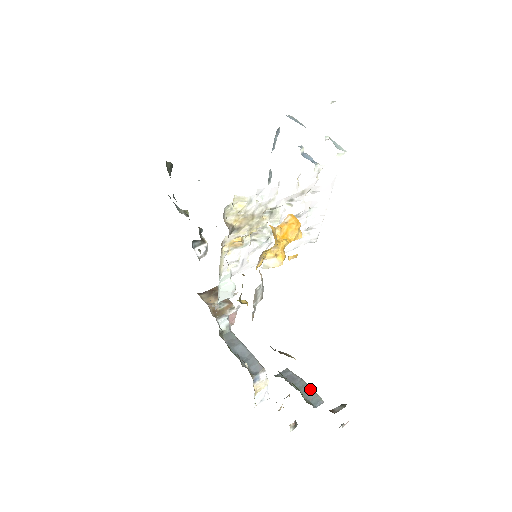
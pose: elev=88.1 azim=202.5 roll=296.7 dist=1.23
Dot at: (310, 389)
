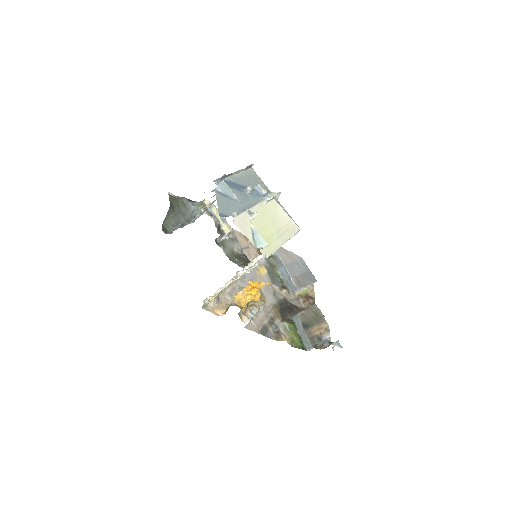
Dot at: (307, 338)
